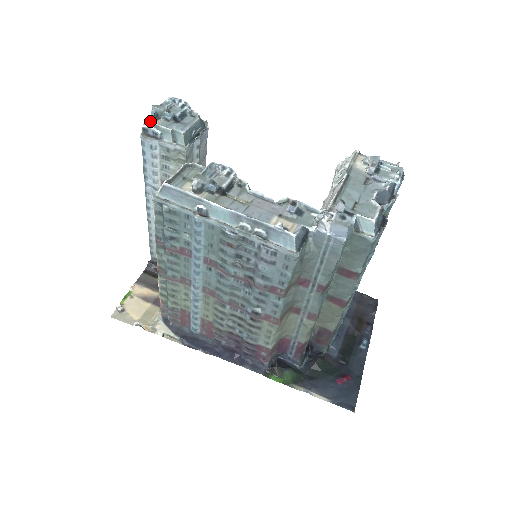
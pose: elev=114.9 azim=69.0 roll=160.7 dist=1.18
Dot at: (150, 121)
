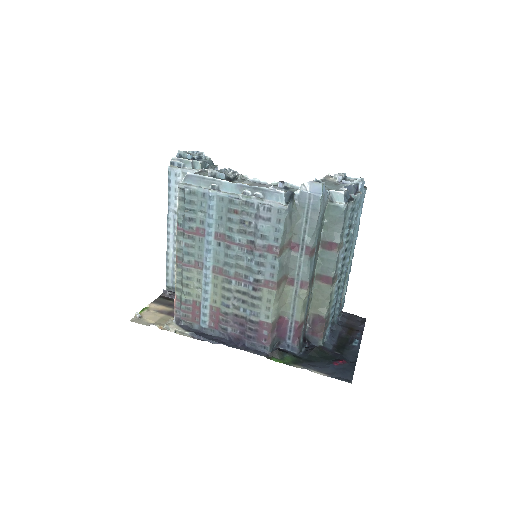
Dot at: occluded
